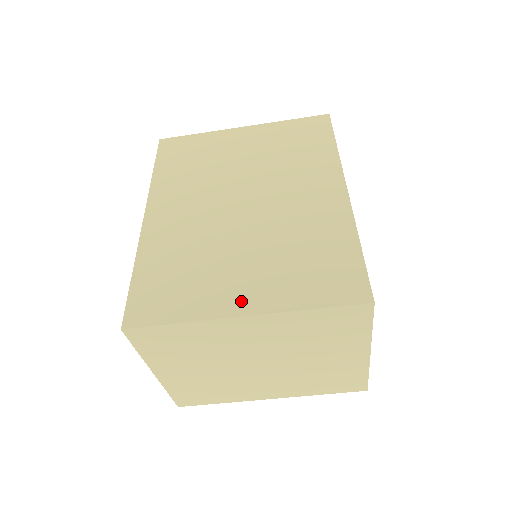
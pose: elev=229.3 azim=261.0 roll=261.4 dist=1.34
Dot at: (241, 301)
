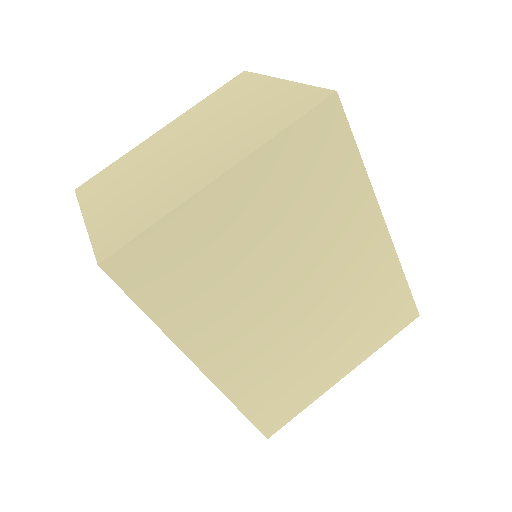
Dot at: occluded
